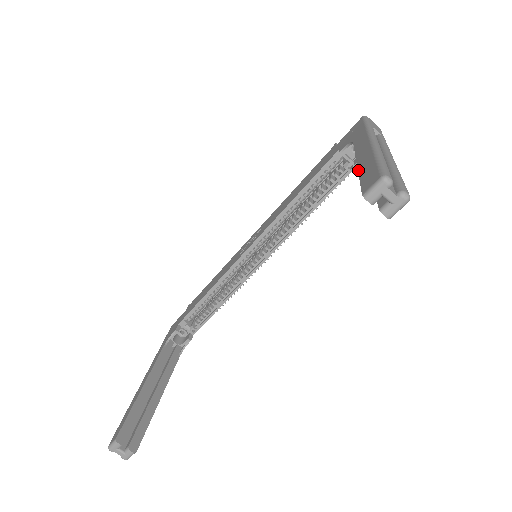
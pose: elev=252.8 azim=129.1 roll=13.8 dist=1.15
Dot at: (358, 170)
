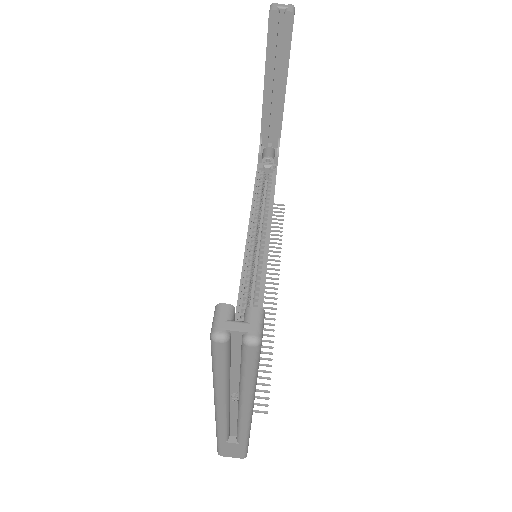
Dot at: (265, 65)
